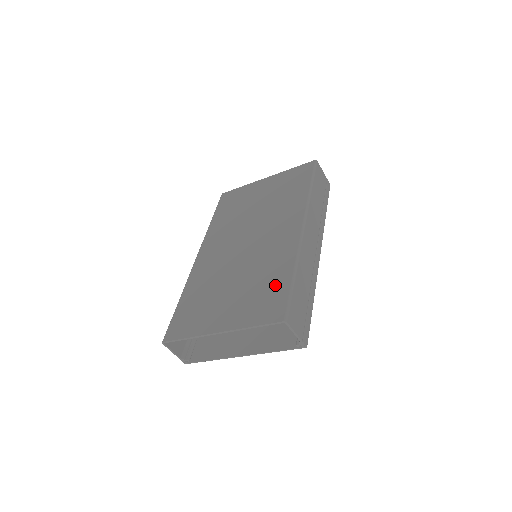
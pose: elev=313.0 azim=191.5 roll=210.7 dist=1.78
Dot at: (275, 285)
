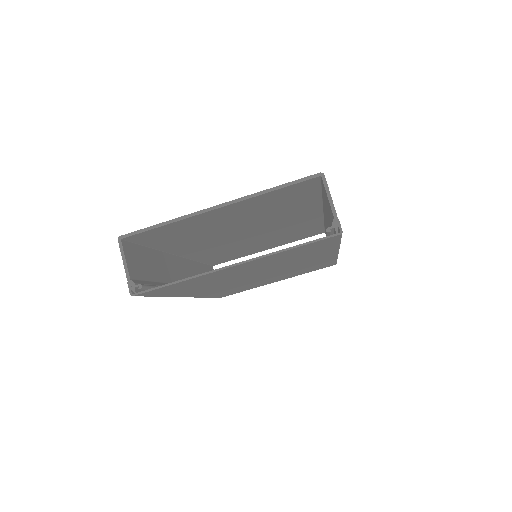
Dot at: occluded
